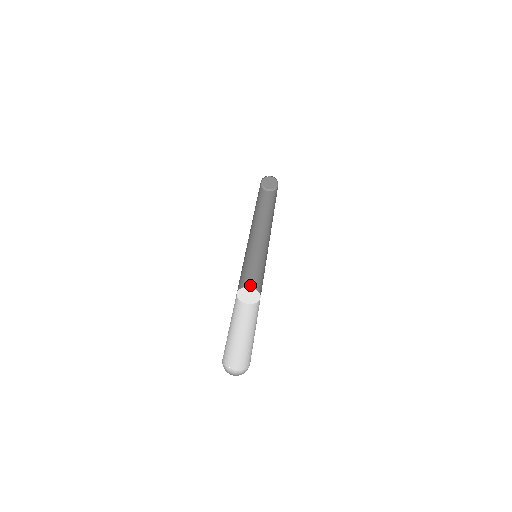
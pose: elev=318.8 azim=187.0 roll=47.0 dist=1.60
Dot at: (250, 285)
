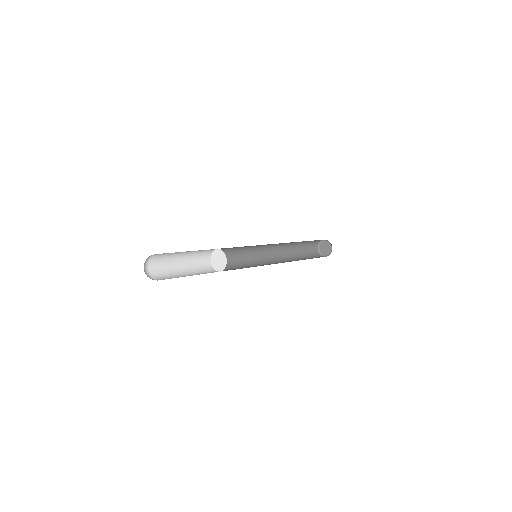
Dot at: (230, 264)
